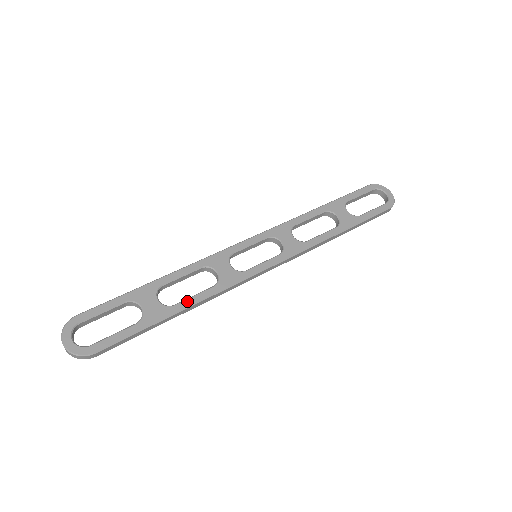
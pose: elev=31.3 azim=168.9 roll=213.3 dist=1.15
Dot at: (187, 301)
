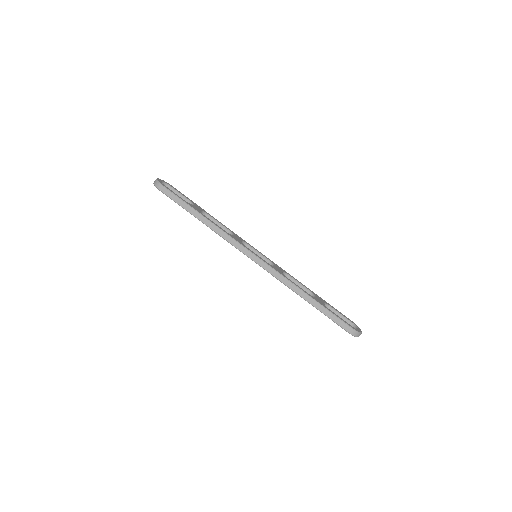
Dot at: (210, 220)
